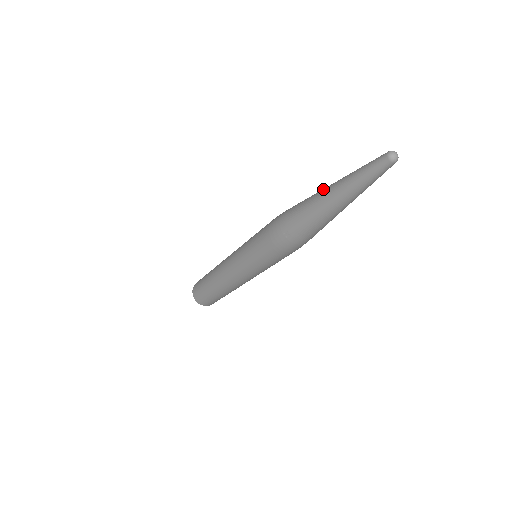
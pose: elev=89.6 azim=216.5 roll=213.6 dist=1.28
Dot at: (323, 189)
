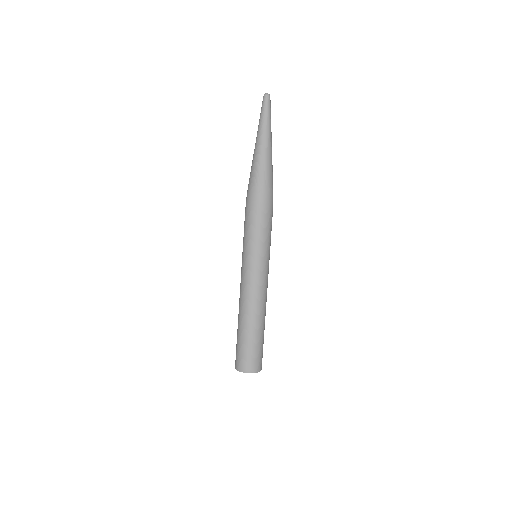
Dot at: (254, 149)
